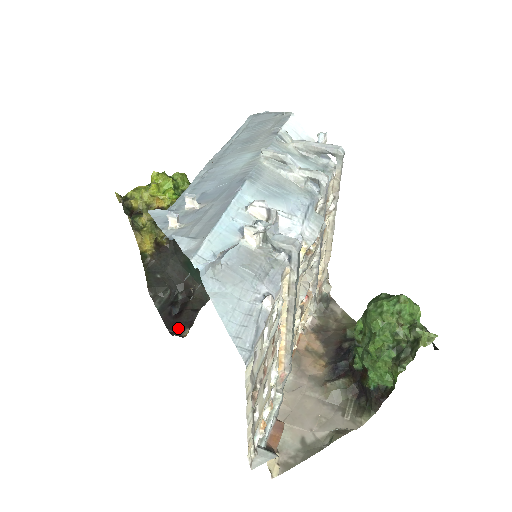
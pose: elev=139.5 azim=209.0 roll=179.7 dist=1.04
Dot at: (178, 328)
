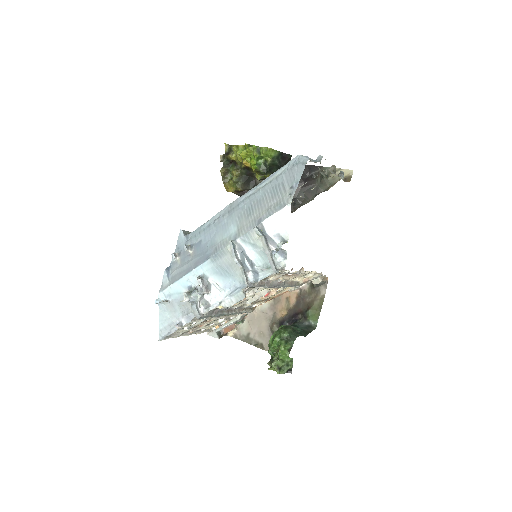
Dot at: occluded
